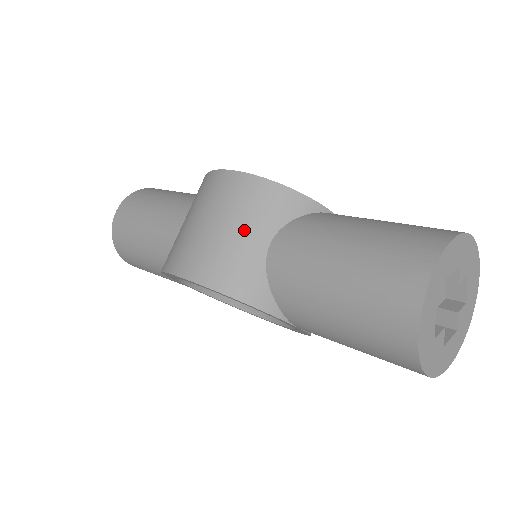
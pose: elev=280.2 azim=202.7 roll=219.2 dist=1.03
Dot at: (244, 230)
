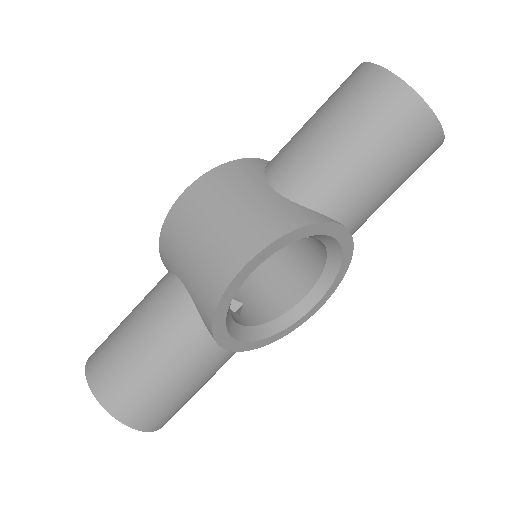
Dot at: (247, 195)
